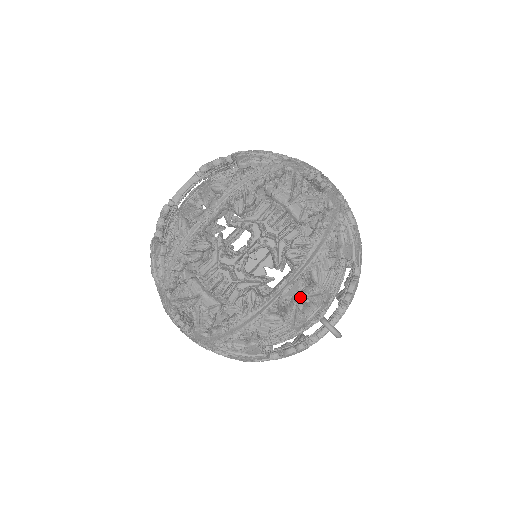
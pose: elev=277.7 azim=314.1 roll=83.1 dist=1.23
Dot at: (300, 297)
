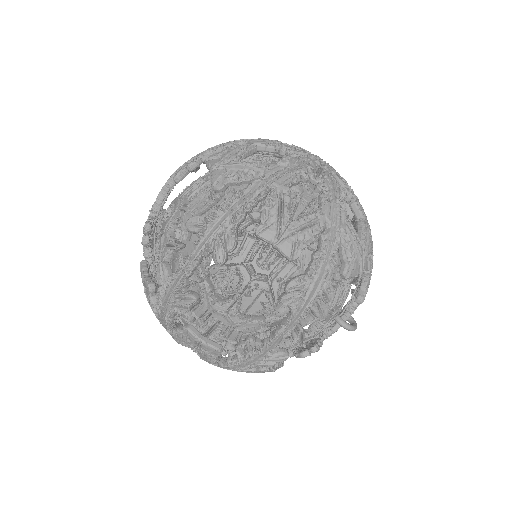
Dot at: (304, 324)
